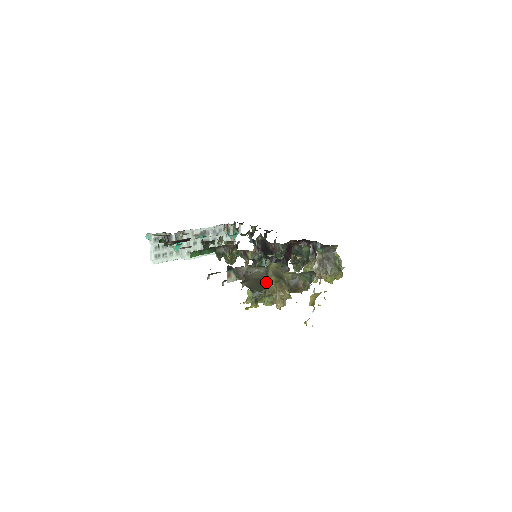
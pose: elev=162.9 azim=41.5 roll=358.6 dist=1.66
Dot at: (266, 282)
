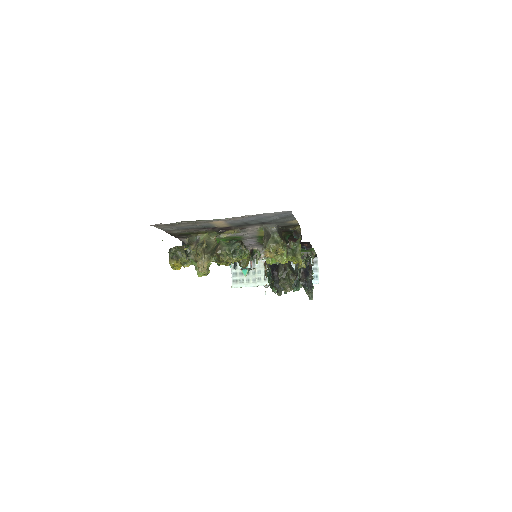
Dot at: (193, 248)
